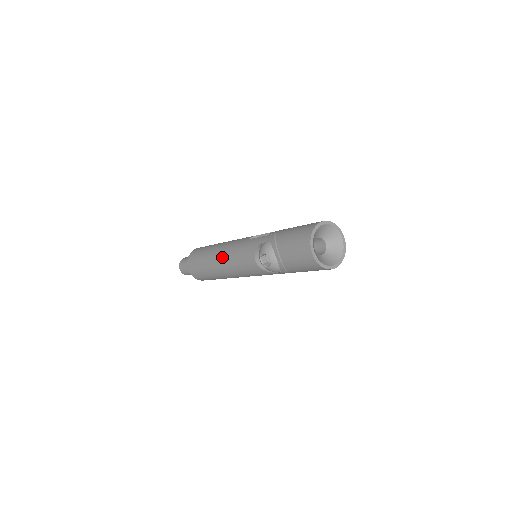
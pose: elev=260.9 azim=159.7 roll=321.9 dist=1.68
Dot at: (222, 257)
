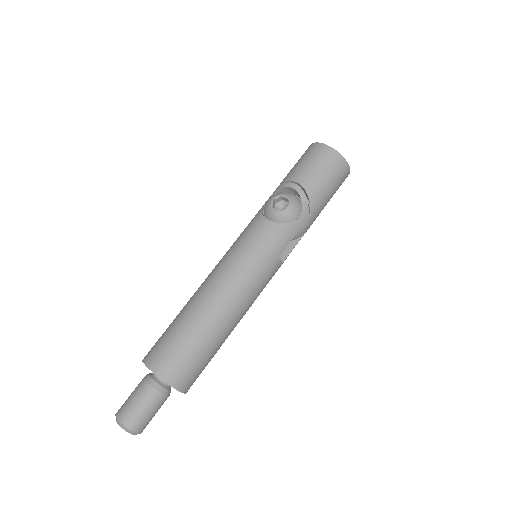
Dot at: (214, 274)
